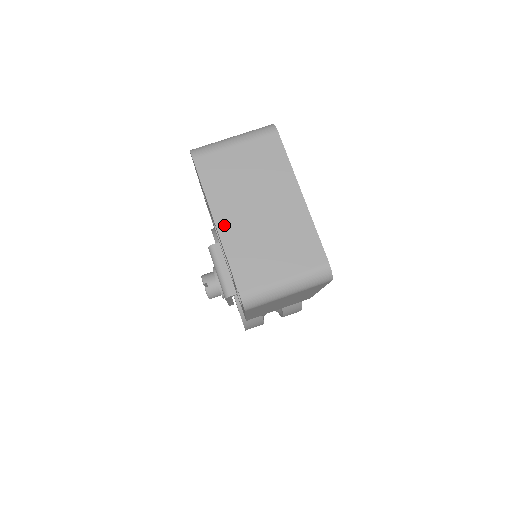
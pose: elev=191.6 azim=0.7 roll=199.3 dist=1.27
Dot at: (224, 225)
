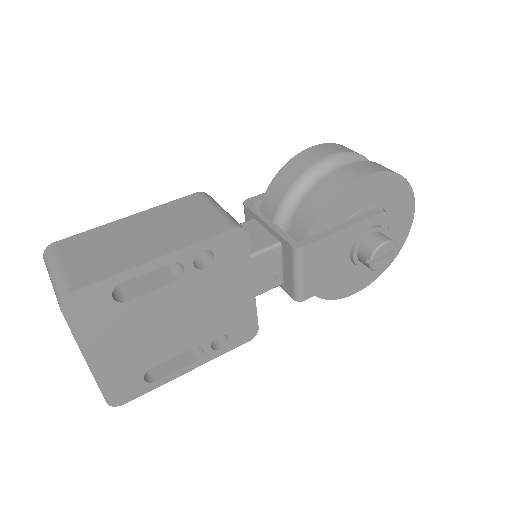
Dot at: occluded
